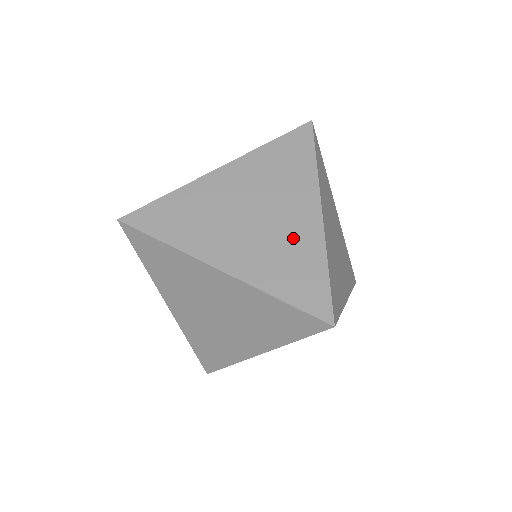
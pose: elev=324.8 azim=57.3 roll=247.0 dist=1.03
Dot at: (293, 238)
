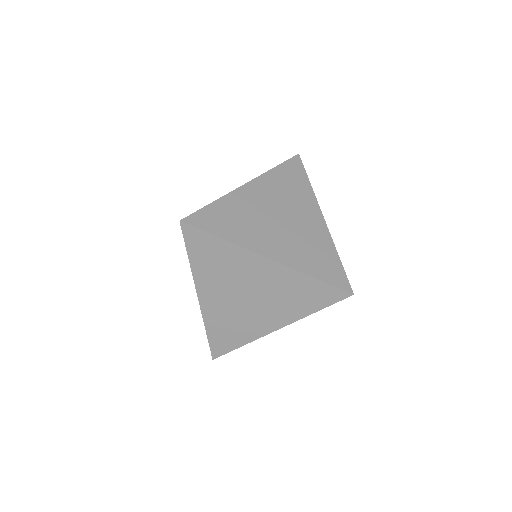
Dot at: occluded
